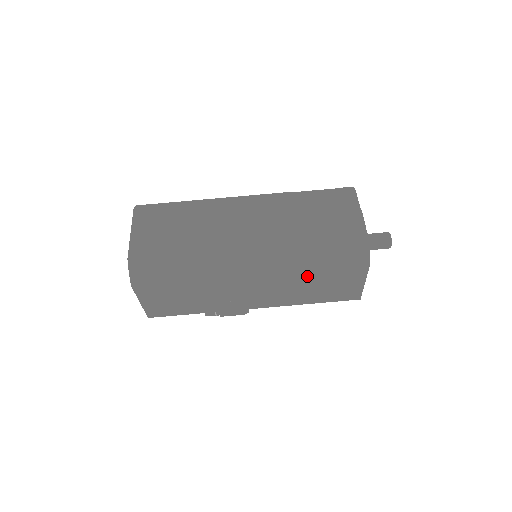
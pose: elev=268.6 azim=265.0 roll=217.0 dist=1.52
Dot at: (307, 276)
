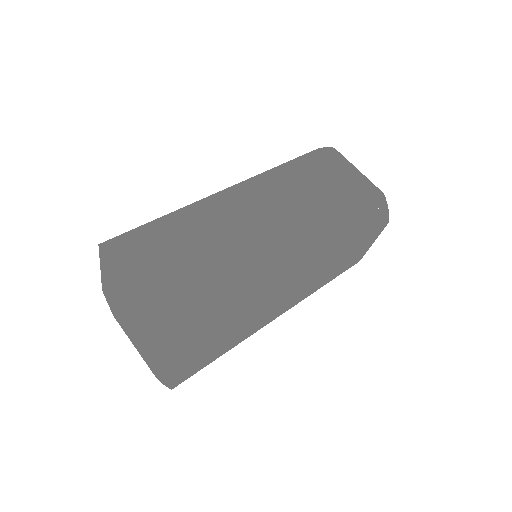
Dot at: (343, 255)
